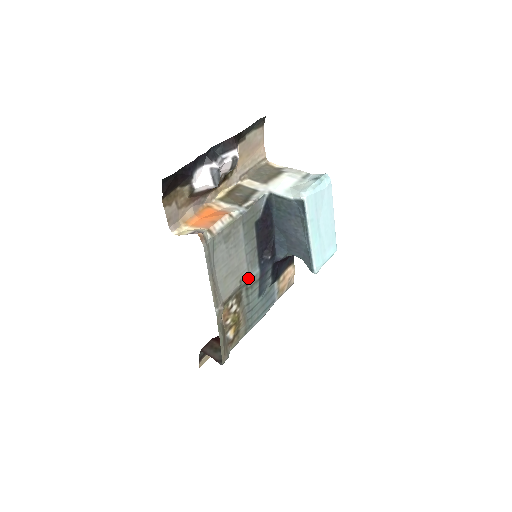
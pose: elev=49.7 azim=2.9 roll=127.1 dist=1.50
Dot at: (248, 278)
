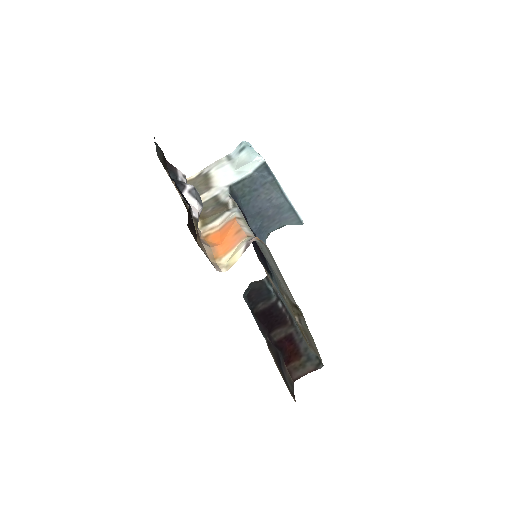
Dot at: (275, 274)
